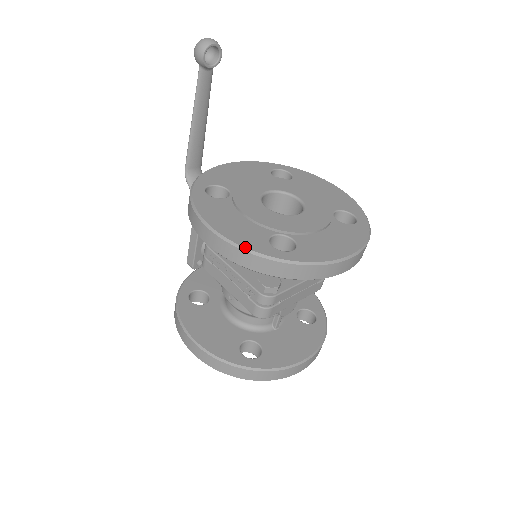
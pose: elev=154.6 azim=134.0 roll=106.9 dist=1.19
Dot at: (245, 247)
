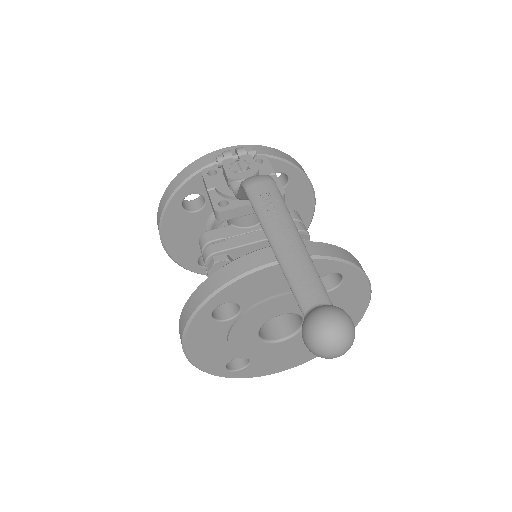
Dot at: (201, 370)
